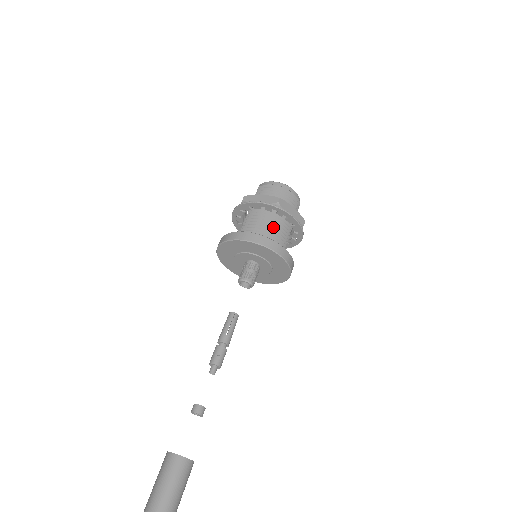
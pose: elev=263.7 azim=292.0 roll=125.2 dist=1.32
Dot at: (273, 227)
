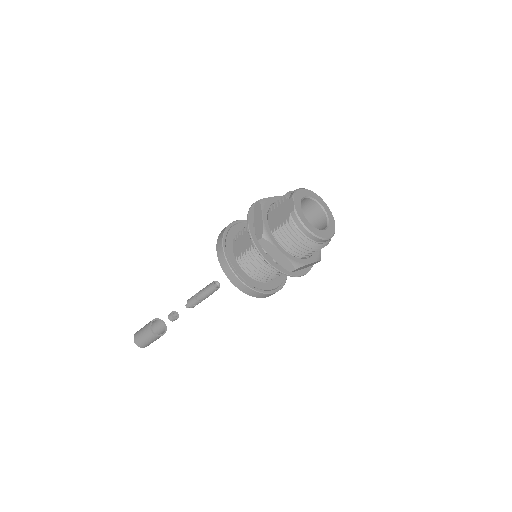
Dot at: (277, 272)
